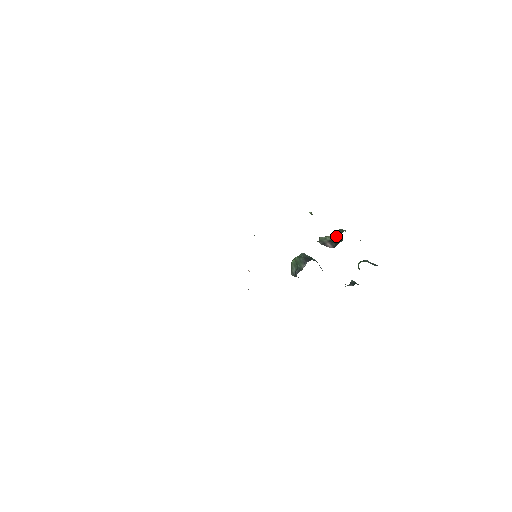
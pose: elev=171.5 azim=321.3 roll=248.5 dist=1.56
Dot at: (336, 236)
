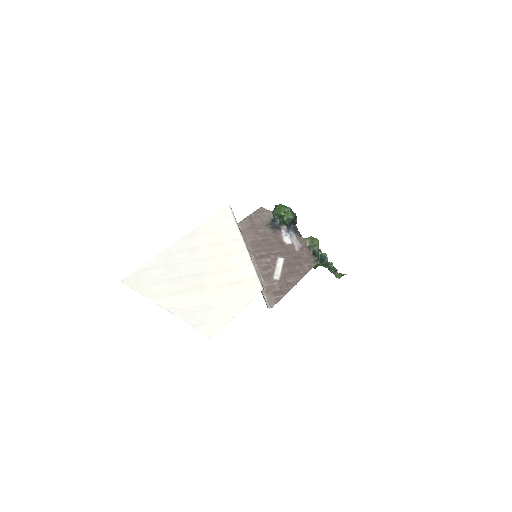
Dot at: (320, 254)
